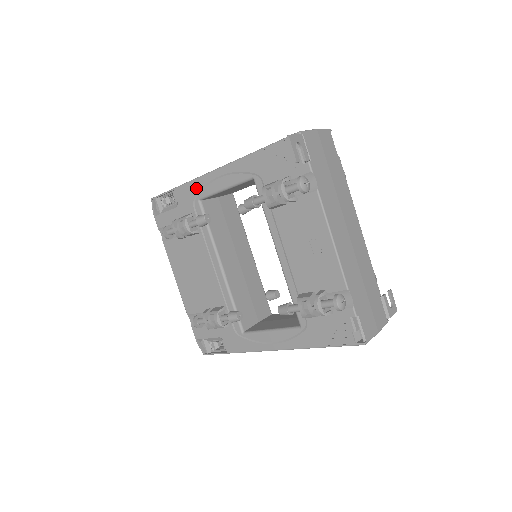
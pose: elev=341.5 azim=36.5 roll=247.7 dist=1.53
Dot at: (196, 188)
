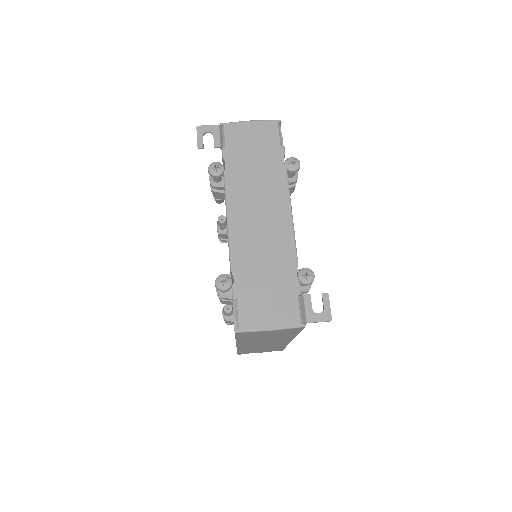
Dot at: occluded
